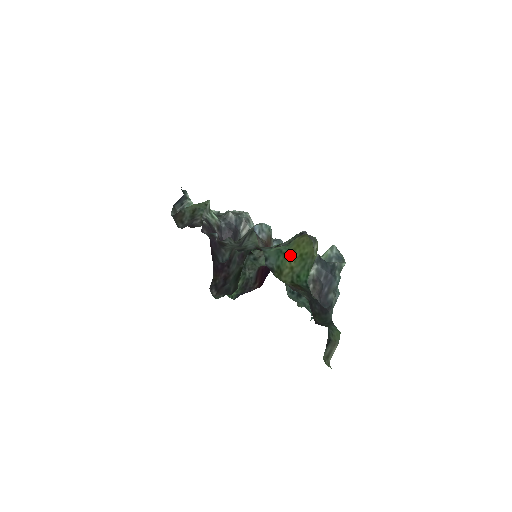
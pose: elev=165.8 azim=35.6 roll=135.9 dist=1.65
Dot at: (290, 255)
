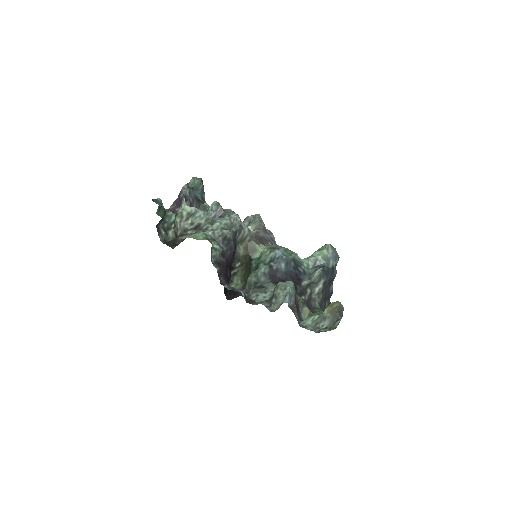
Dot at: occluded
